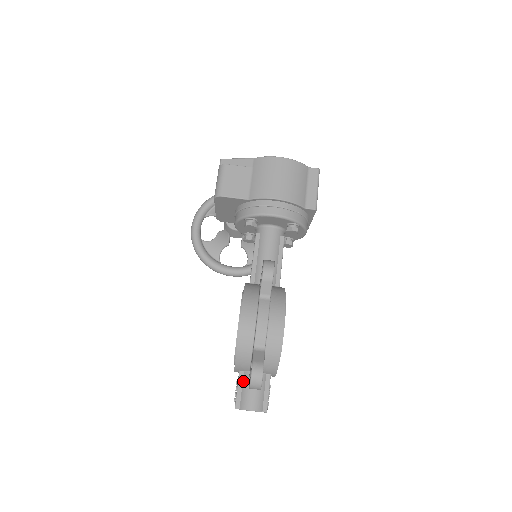
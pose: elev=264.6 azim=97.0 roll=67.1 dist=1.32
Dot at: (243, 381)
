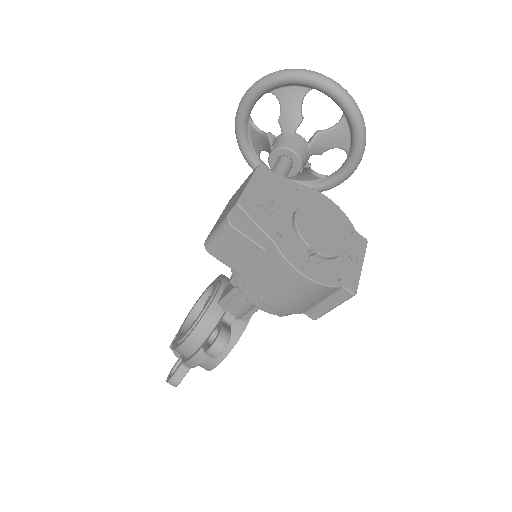
Dot at: occluded
